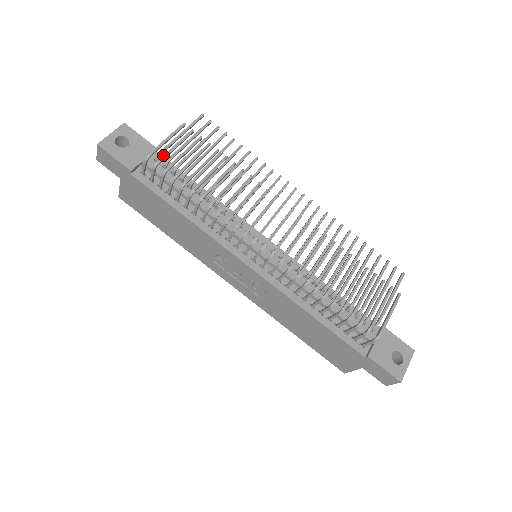
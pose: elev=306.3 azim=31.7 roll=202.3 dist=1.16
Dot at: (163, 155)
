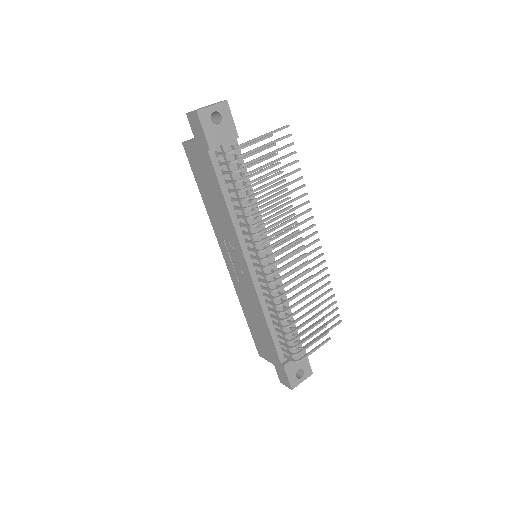
Dot at: (242, 157)
